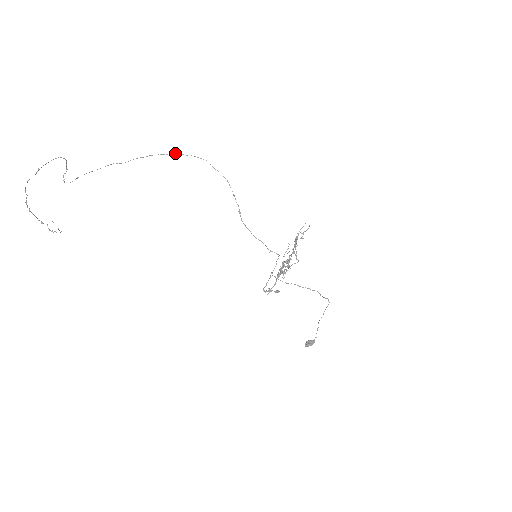
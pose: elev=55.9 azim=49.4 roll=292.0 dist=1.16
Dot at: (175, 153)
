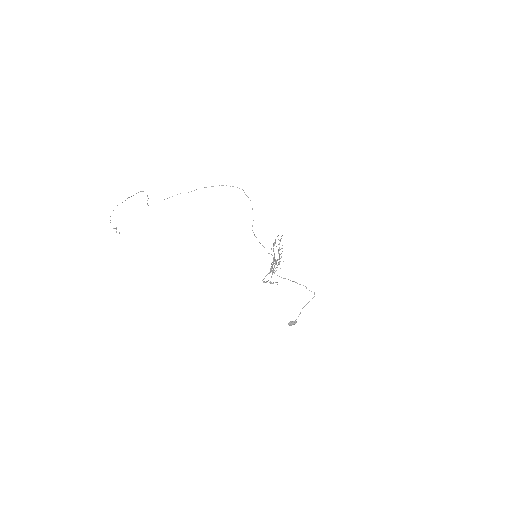
Dot at: (222, 185)
